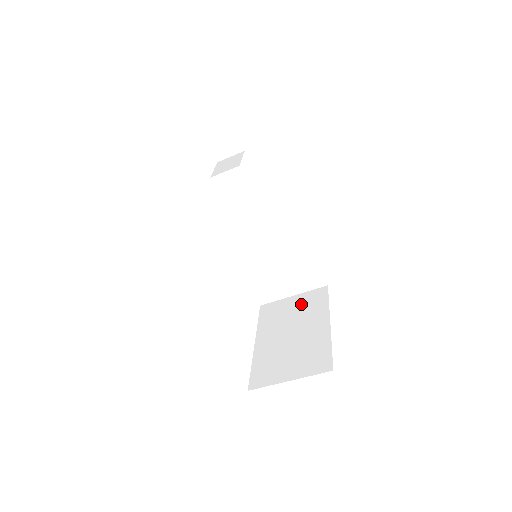
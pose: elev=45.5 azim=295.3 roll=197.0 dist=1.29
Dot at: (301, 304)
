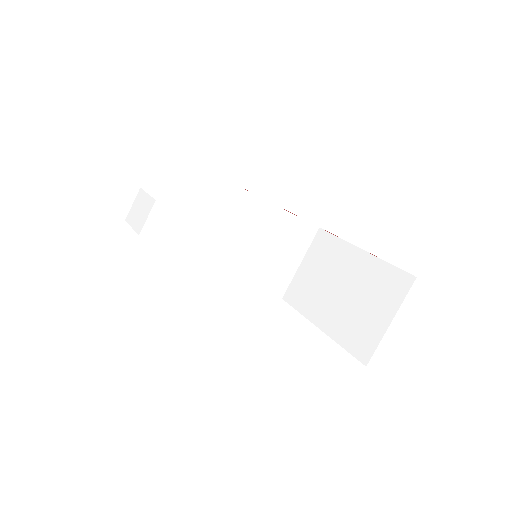
Dot at: (317, 262)
